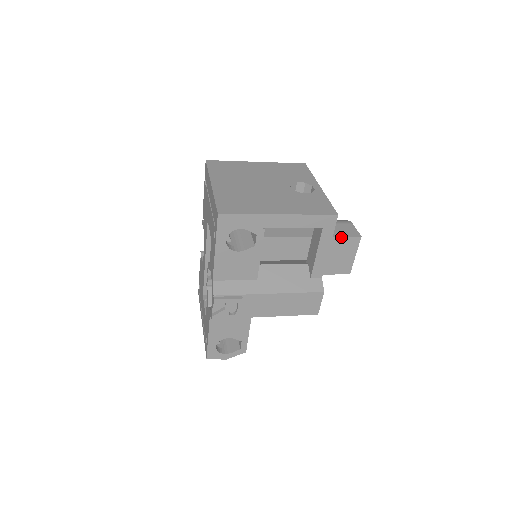
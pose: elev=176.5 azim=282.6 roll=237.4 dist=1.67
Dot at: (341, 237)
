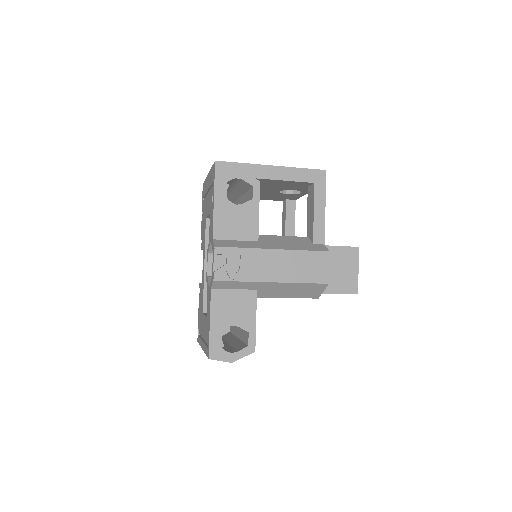
Dot at: (339, 247)
